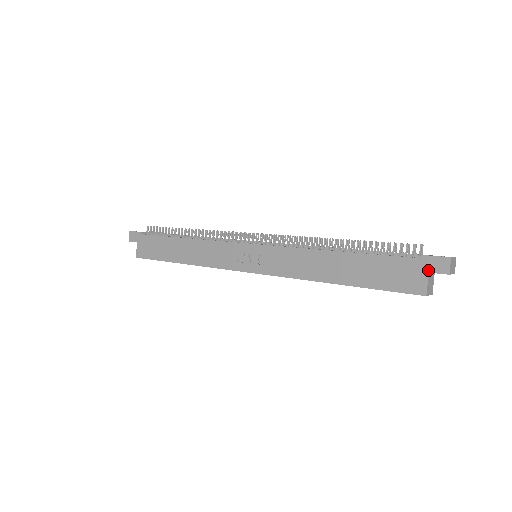
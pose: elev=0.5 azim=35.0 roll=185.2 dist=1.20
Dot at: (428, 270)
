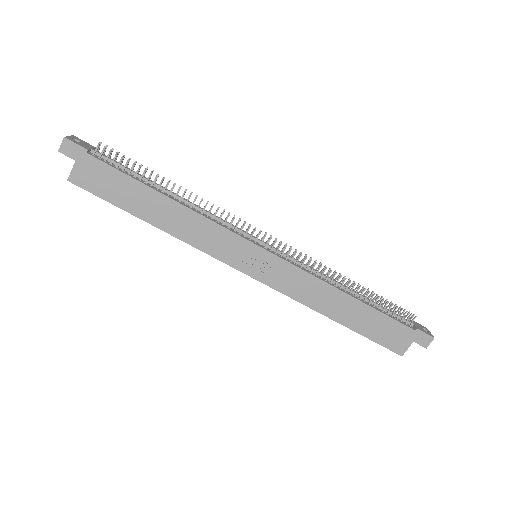
Dot at: (414, 340)
